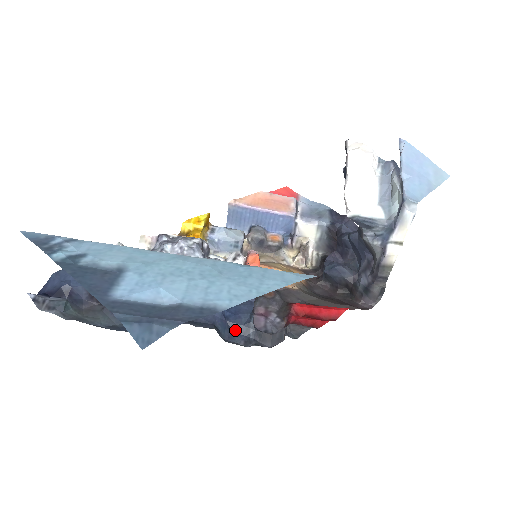
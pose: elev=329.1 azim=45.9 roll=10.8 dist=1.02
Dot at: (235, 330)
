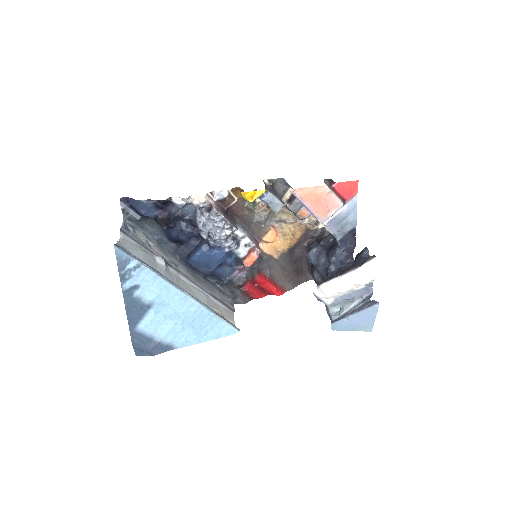
Dot at: (215, 276)
